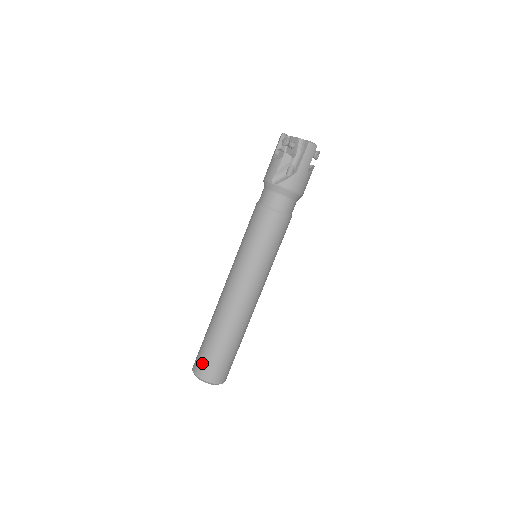
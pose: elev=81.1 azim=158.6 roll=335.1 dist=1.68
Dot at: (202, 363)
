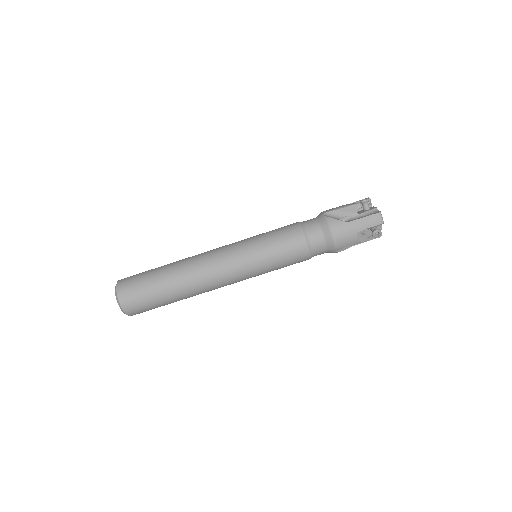
Dot at: (132, 277)
